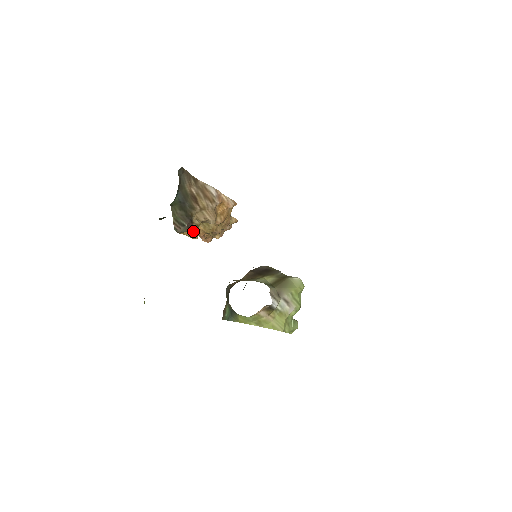
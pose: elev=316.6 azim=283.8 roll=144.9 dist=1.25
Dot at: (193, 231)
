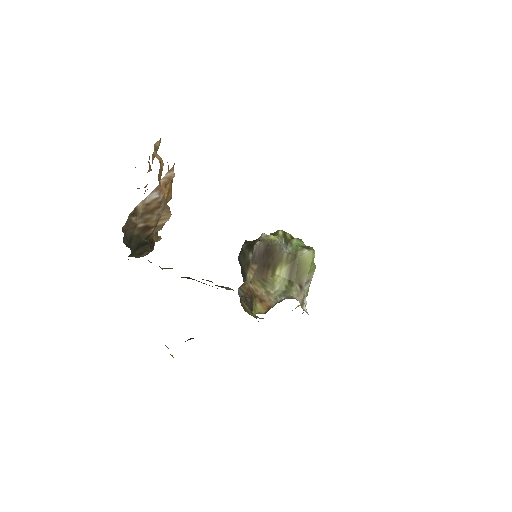
Dot at: (155, 241)
